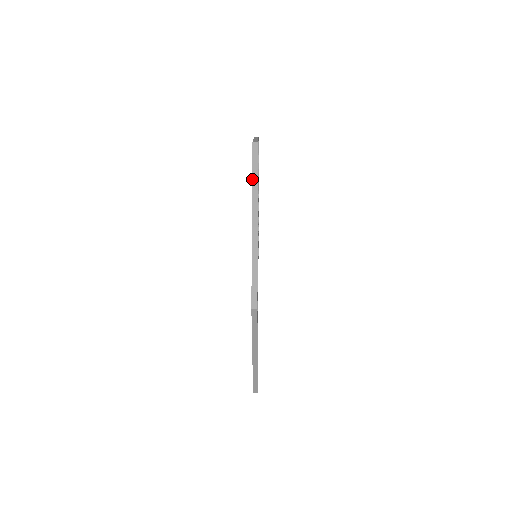
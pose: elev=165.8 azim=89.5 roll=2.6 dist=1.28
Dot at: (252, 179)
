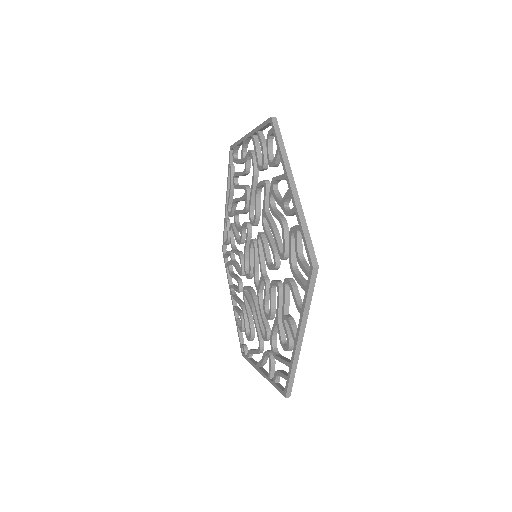
Dot at: (280, 148)
